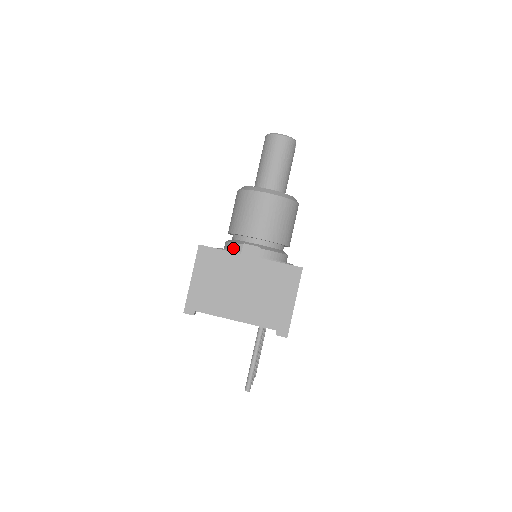
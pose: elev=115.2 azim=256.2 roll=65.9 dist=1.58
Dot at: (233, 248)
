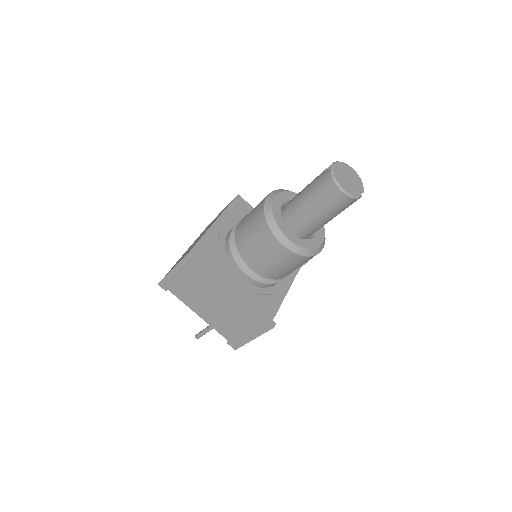
Dot at: (228, 257)
